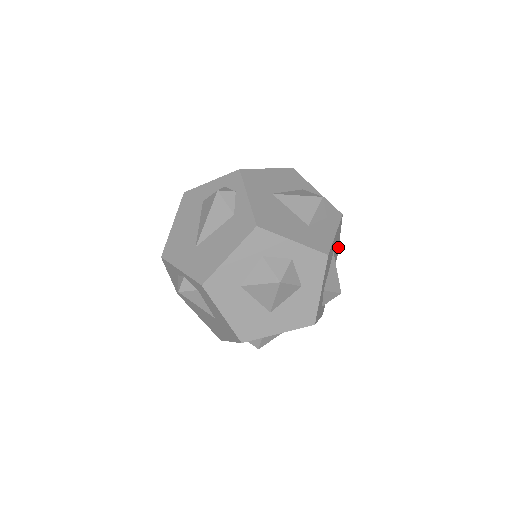
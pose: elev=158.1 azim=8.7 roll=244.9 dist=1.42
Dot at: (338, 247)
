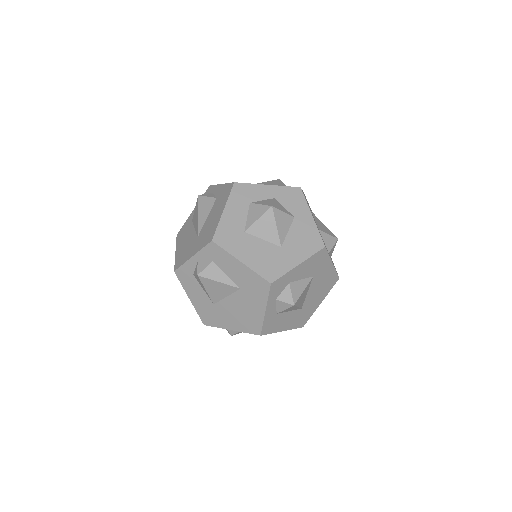
Dot at: occluded
